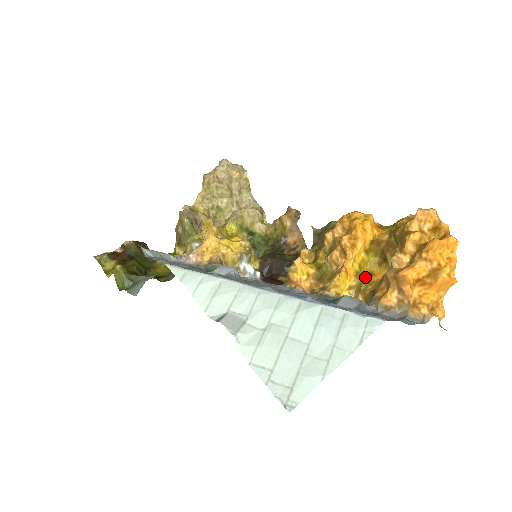
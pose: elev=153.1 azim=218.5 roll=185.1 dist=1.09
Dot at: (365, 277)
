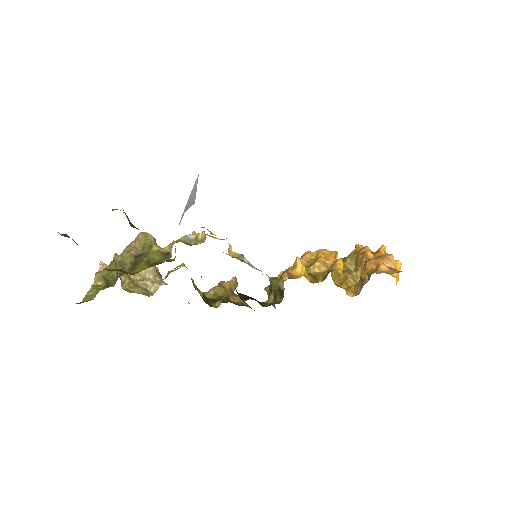
Dot at: occluded
